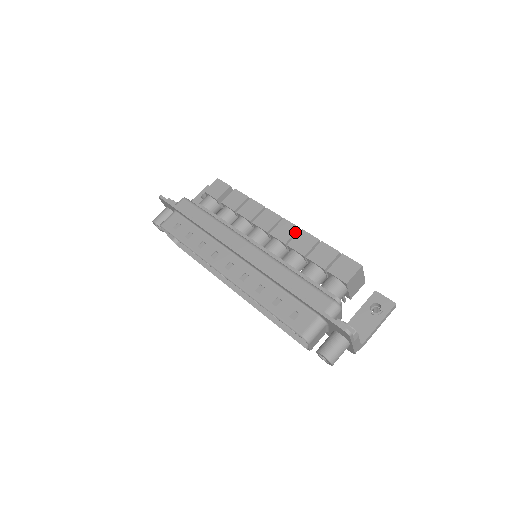
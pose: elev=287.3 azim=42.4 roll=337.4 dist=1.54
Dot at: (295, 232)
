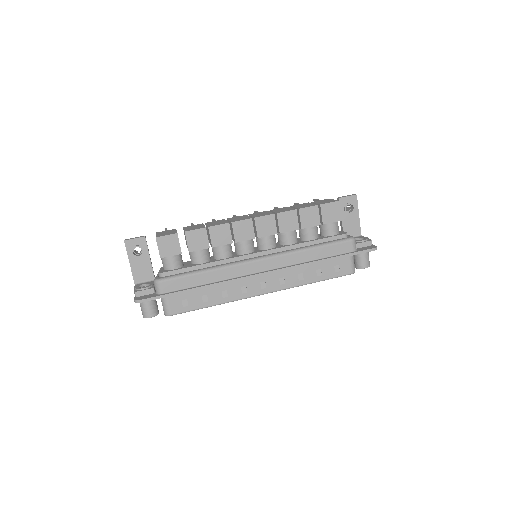
Dot at: (275, 220)
